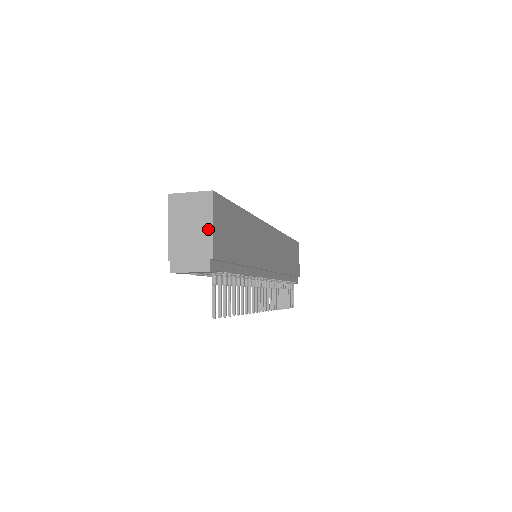
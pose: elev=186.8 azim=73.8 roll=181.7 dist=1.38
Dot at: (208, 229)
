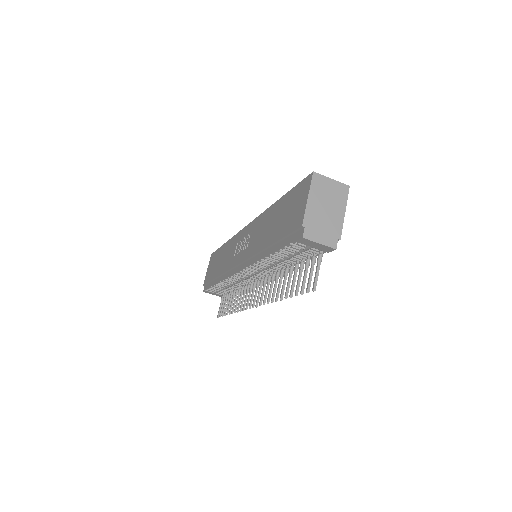
Dot at: (341, 214)
